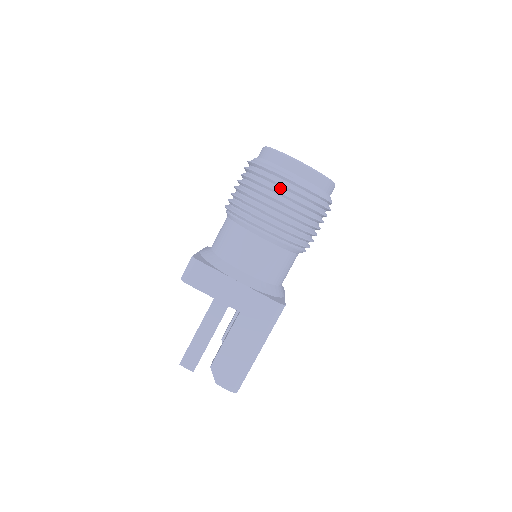
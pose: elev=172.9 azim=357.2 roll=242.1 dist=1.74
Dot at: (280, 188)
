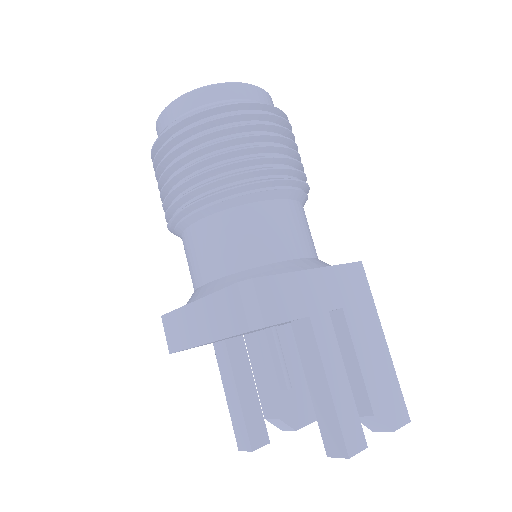
Dot at: (256, 122)
